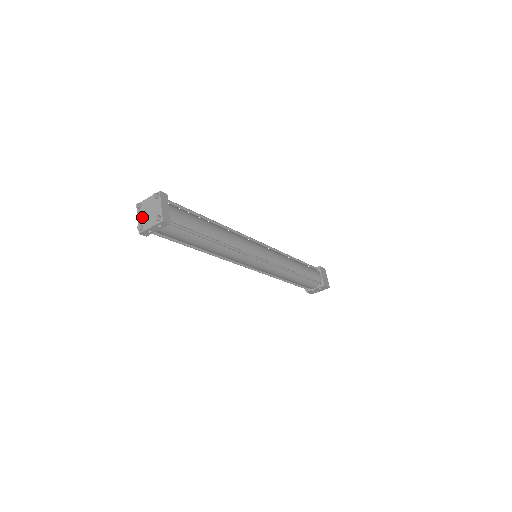
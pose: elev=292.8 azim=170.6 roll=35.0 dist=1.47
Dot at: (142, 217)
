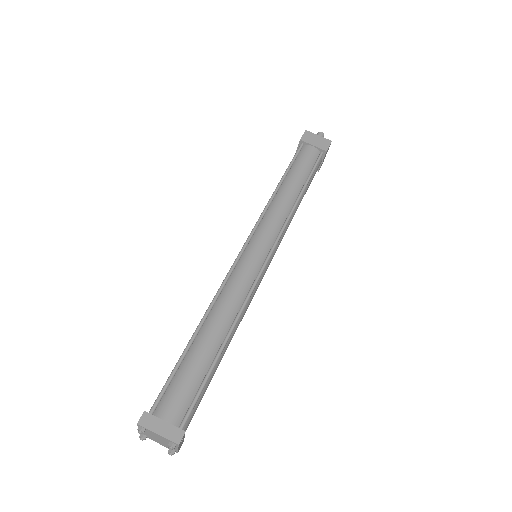
Dot at: (159, 443)
